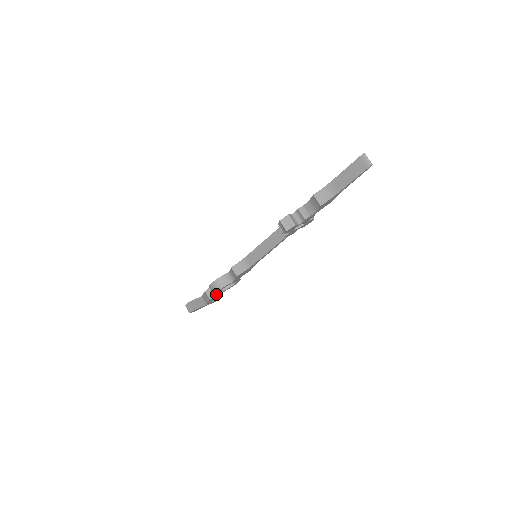
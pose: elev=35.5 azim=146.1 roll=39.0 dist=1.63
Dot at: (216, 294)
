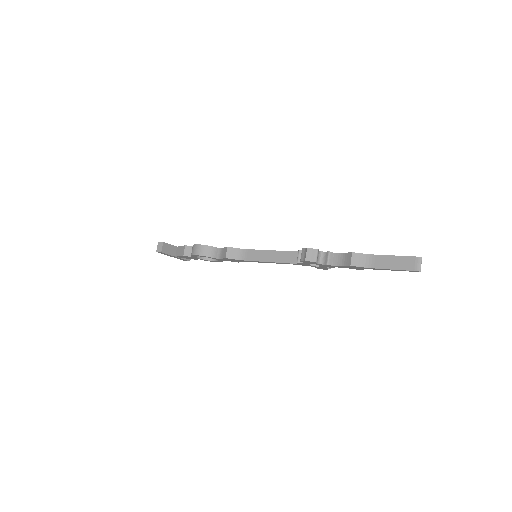
Dot at: (193, 256)
